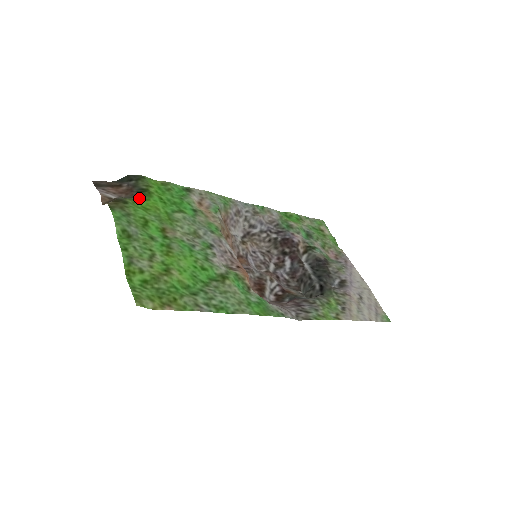
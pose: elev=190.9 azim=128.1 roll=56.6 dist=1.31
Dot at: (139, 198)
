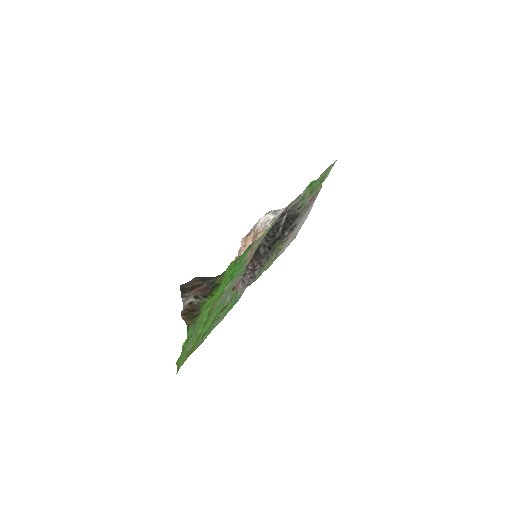
Dot at: (210, 296)
